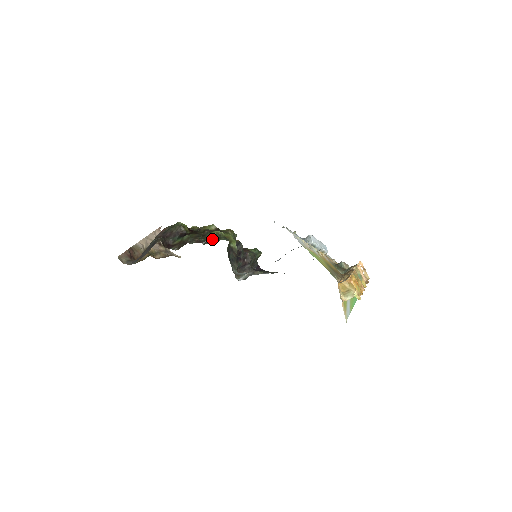
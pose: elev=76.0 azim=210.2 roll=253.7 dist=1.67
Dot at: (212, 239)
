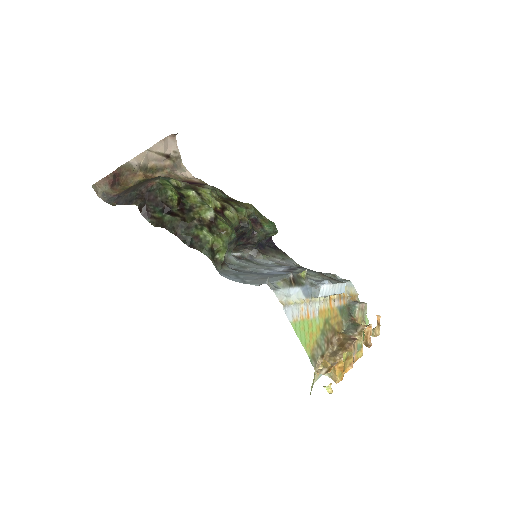
Dot at: (194, 242)
